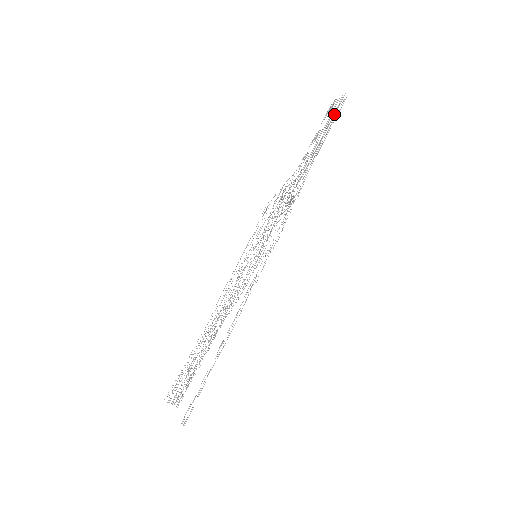
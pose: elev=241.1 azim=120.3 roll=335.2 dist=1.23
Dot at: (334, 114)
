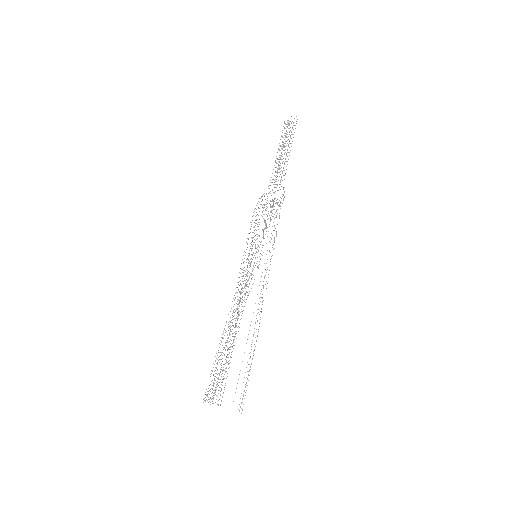
Dot at: (286, 133)
